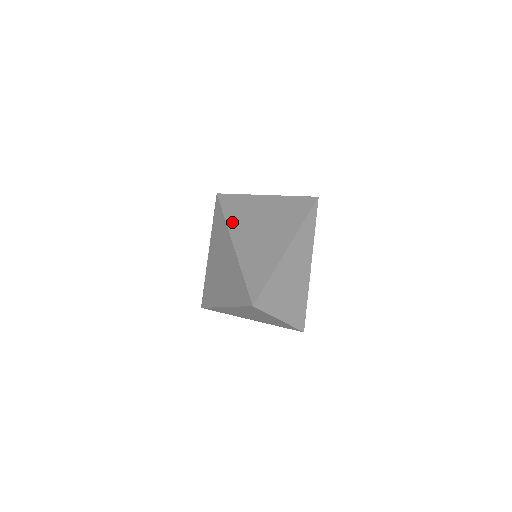
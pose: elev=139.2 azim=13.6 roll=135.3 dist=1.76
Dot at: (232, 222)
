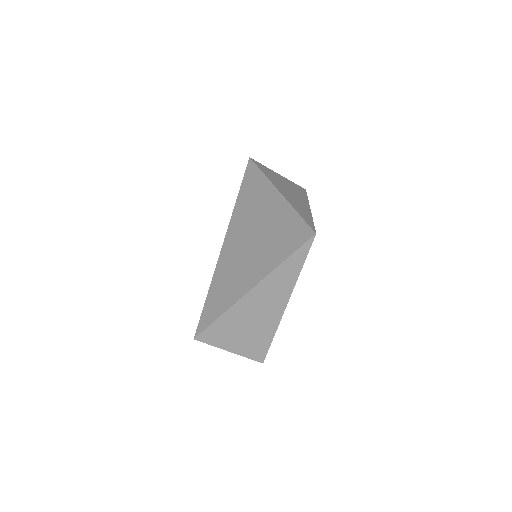
Dot at: (237, 213)
